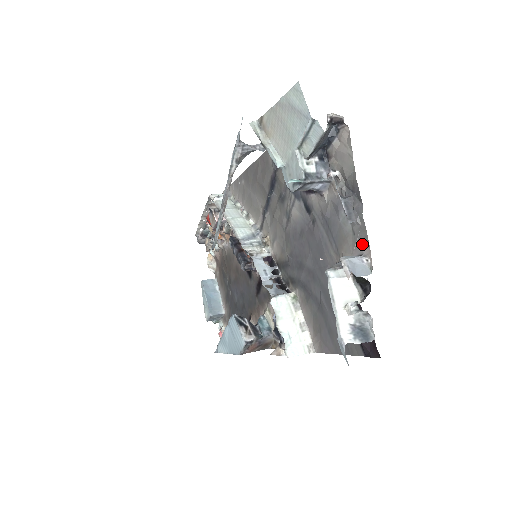
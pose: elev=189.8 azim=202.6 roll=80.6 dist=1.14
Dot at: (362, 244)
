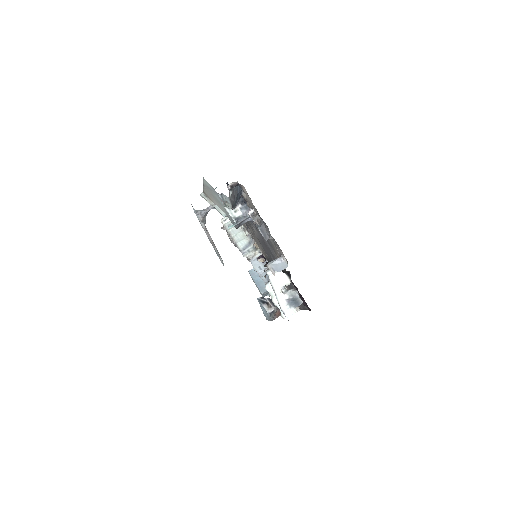
Dot at: (279, 249)
